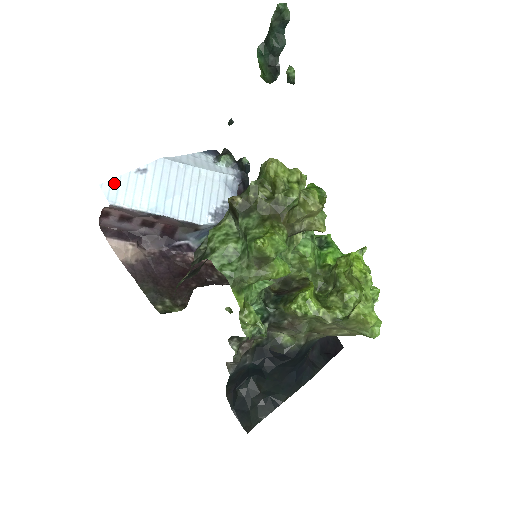
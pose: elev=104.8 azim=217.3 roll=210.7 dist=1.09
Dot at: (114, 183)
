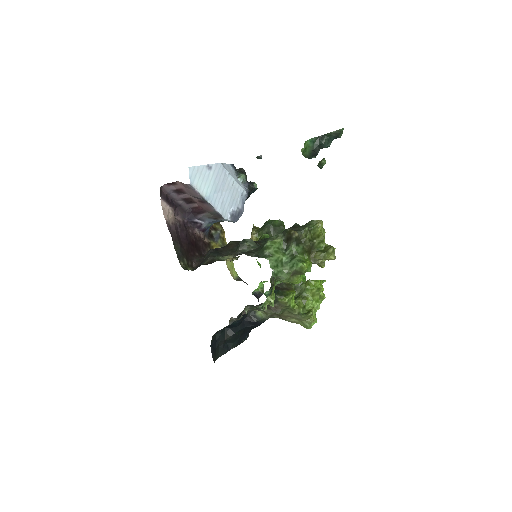
Dot at: (195, 169)
